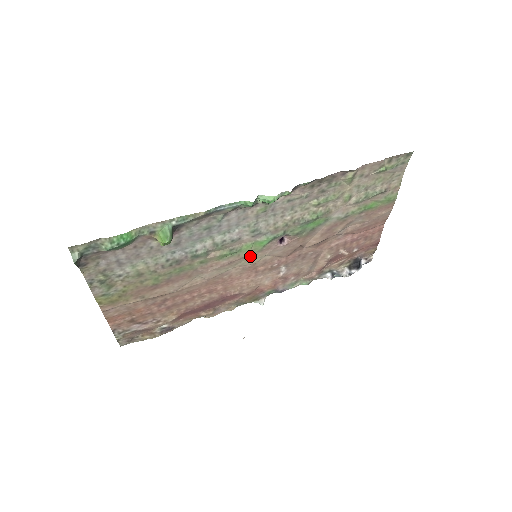
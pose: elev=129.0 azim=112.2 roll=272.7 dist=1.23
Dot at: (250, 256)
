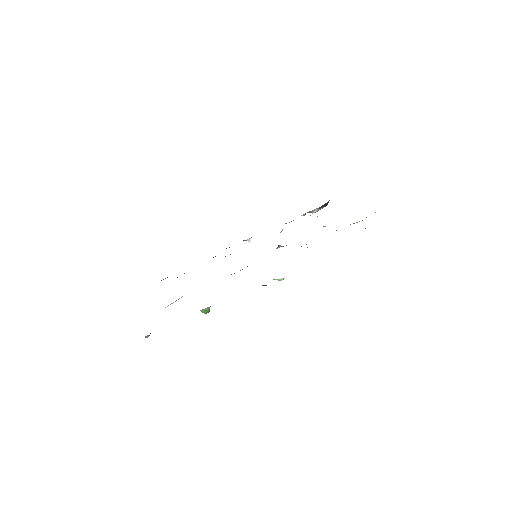
Dot at: occluded
